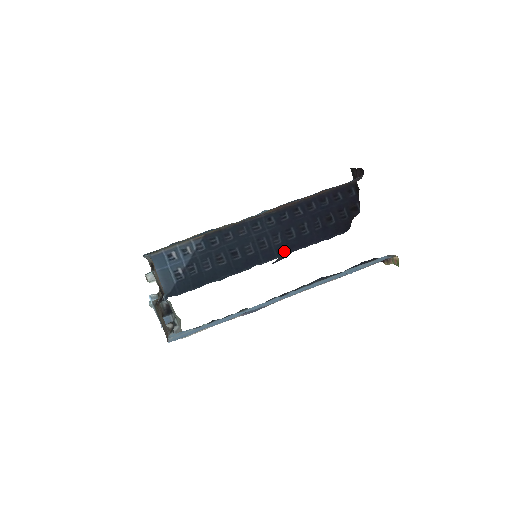
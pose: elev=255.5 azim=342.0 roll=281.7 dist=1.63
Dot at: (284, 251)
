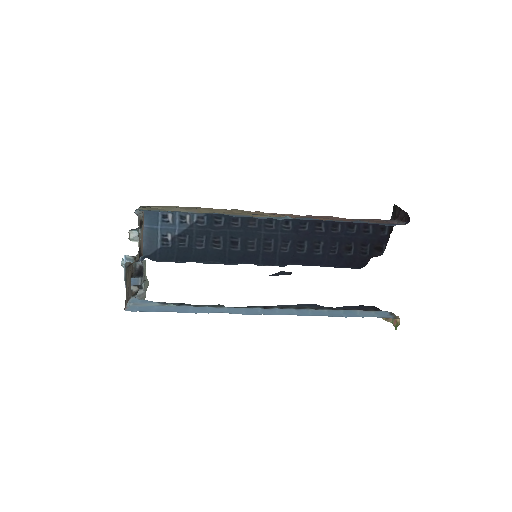
Dot at: (287, 262)
